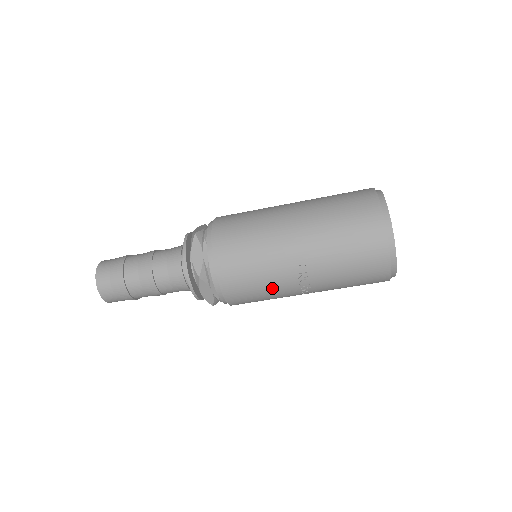
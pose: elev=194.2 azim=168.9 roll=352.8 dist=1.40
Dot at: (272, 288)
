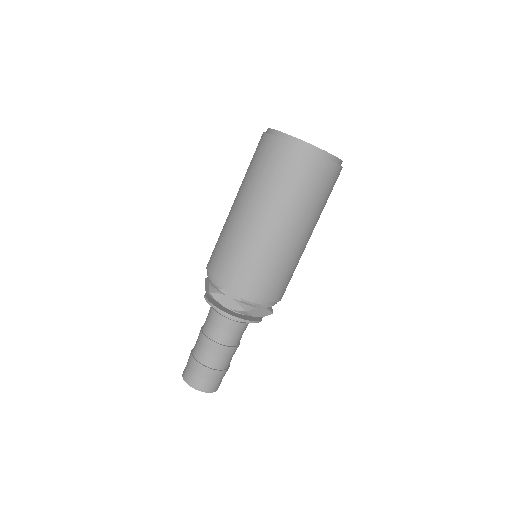
Dot at: occluded
